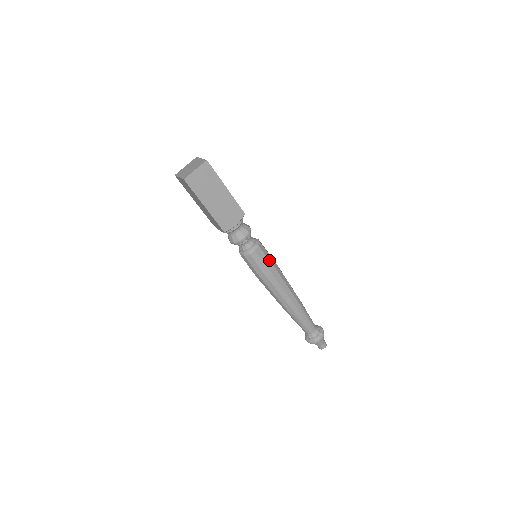
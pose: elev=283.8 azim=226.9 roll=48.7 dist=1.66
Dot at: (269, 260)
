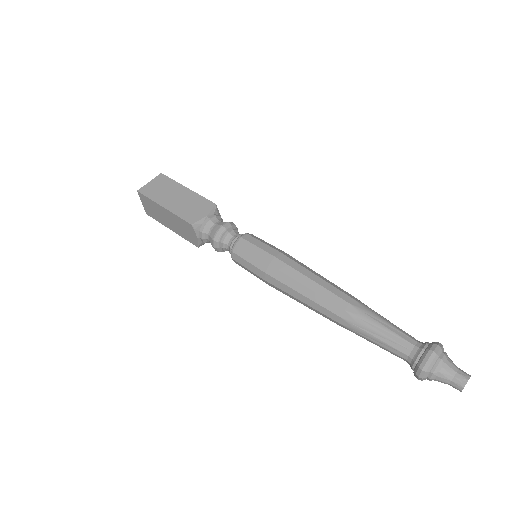
Dot at: (268, 246)
